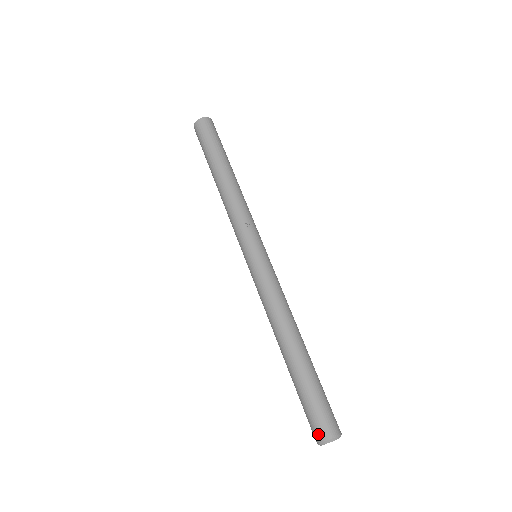
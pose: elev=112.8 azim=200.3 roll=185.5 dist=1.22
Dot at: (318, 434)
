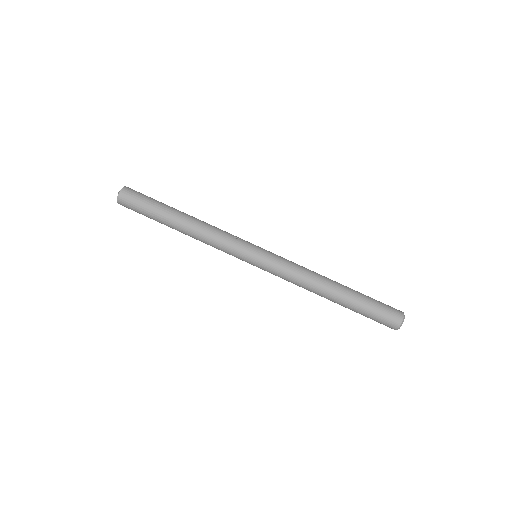
Dot at: (396, 320)
